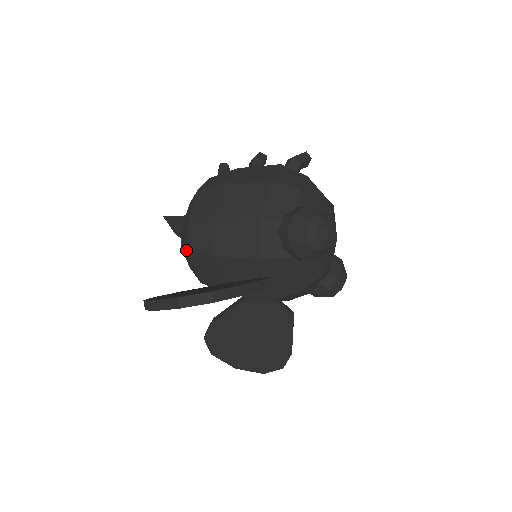
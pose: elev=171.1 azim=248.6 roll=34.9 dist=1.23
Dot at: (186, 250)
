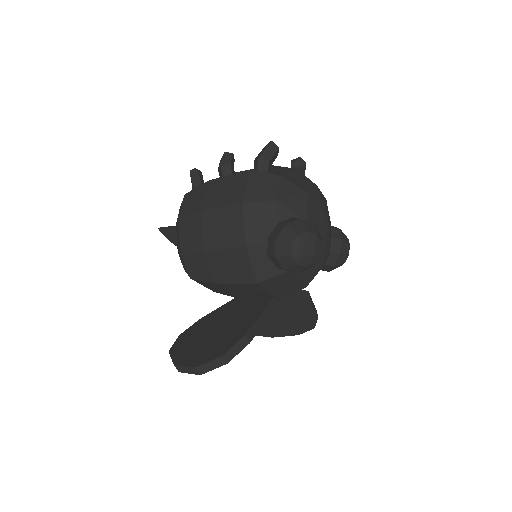
Dot at: occluded
